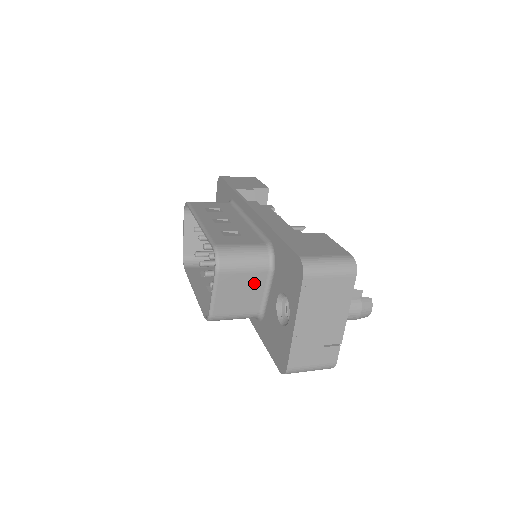
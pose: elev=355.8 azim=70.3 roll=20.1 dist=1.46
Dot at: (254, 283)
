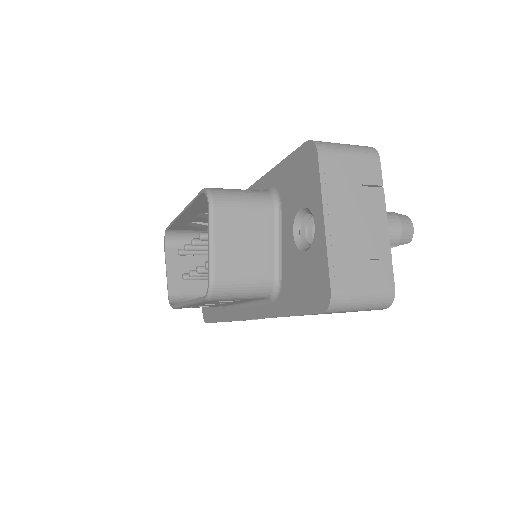
Dot at: (260, 229)
